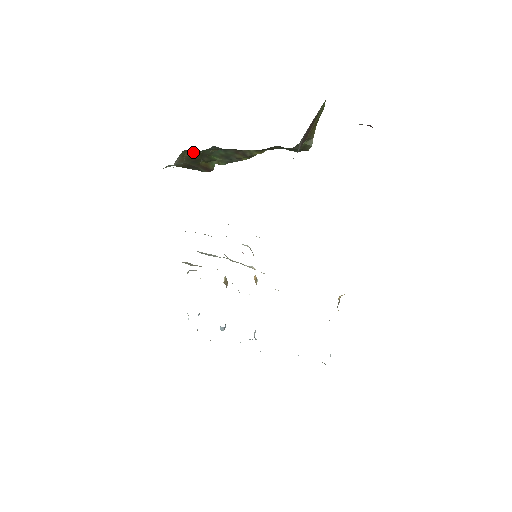
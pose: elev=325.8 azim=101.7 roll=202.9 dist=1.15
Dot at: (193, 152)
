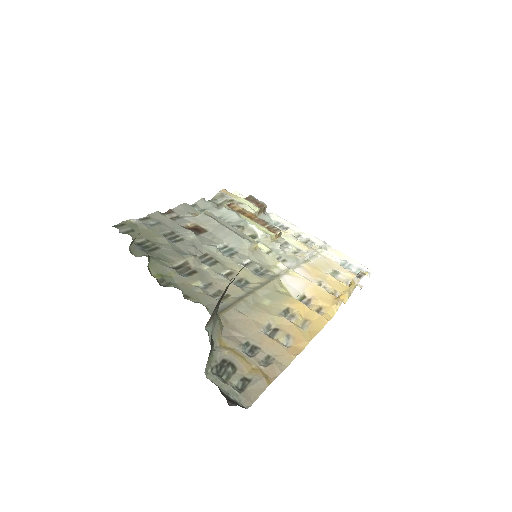
Dot at: occluded
